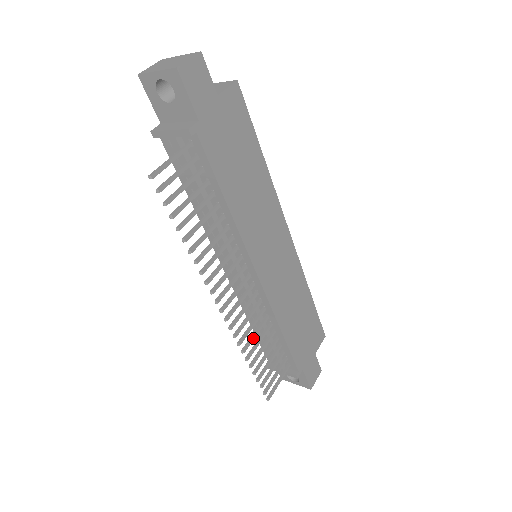
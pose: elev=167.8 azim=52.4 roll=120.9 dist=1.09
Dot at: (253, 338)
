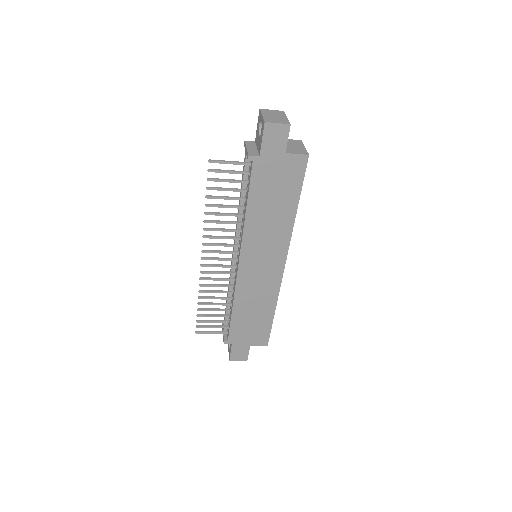
Dot at: (212, 292)
